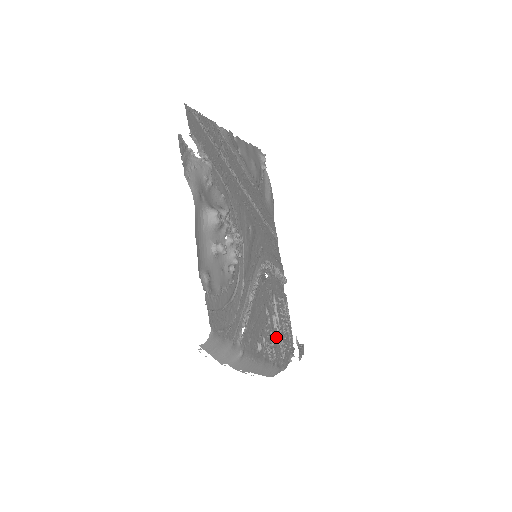
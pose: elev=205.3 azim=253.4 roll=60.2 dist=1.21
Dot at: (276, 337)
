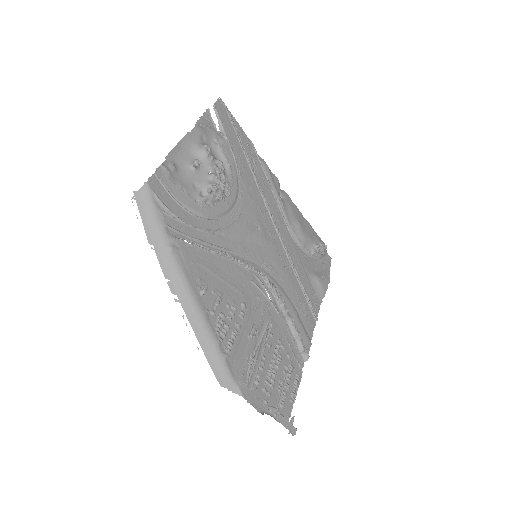
Dot at: (247, 348)
